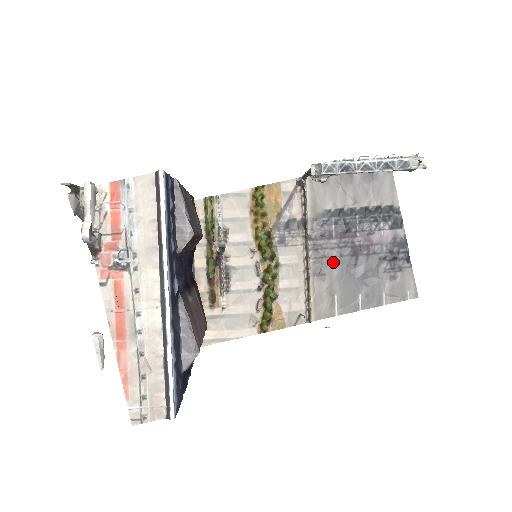
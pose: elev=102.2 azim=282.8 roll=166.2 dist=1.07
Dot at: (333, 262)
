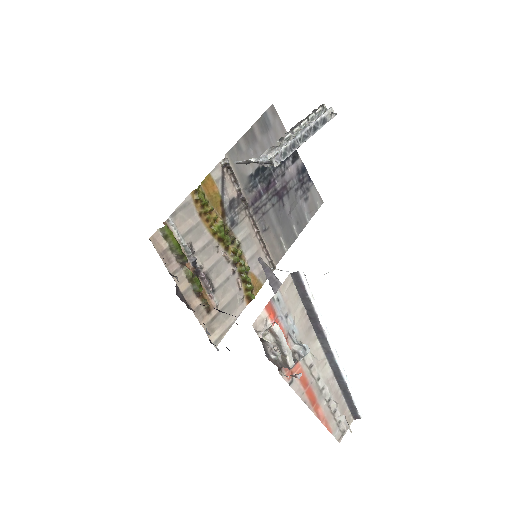
Dot at: (270, 214)
